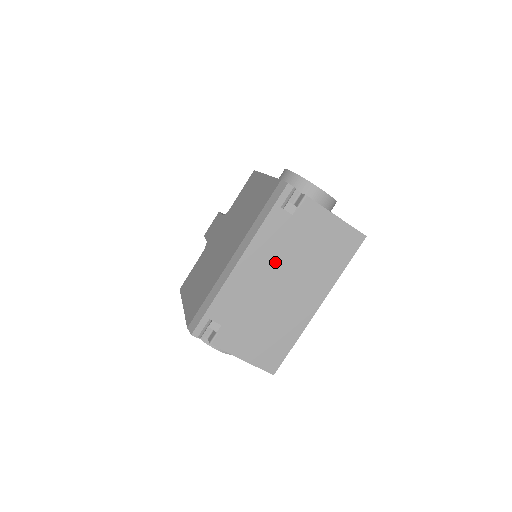
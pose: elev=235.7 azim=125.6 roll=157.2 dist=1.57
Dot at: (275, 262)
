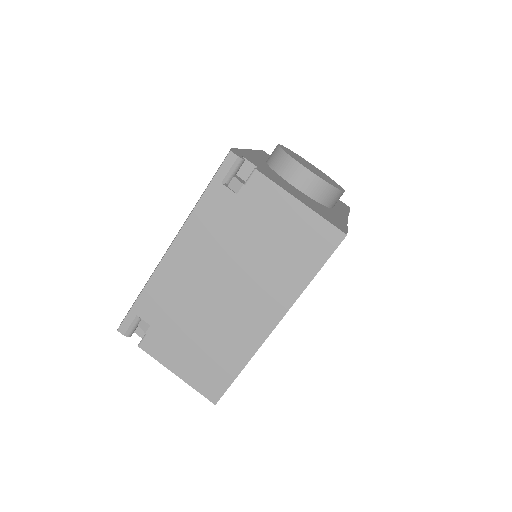
Dot at: (215, 255)
